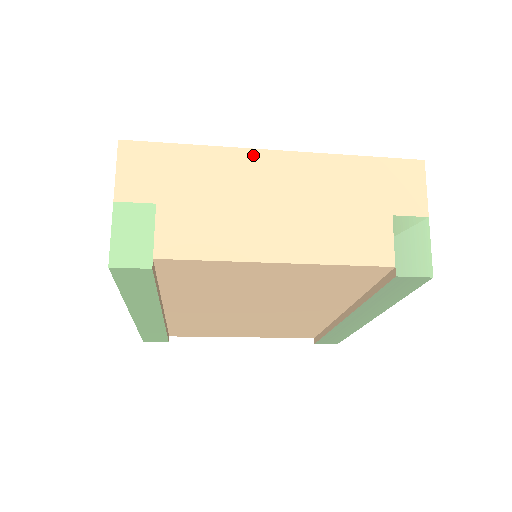
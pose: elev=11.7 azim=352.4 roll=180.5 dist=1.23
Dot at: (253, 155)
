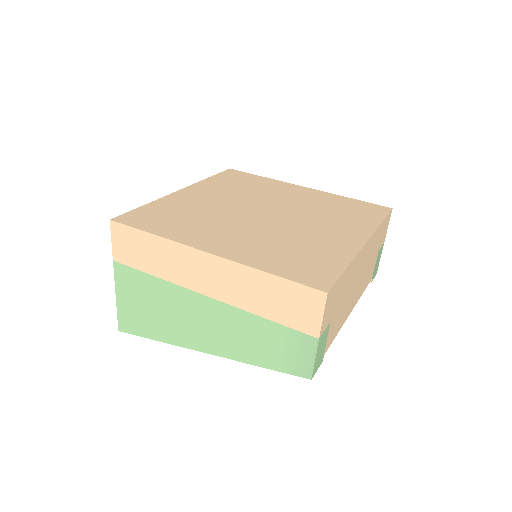
Dot at: (361, 253)
